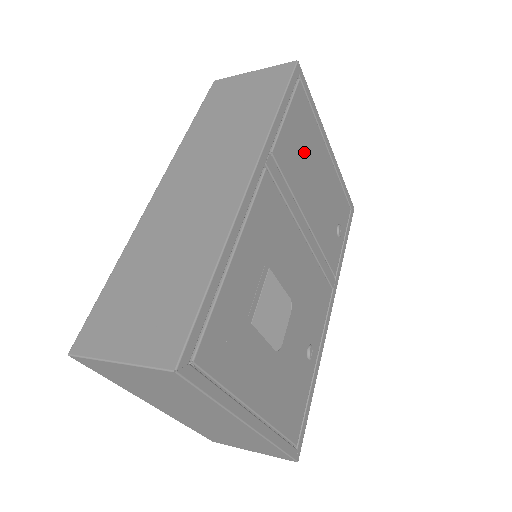
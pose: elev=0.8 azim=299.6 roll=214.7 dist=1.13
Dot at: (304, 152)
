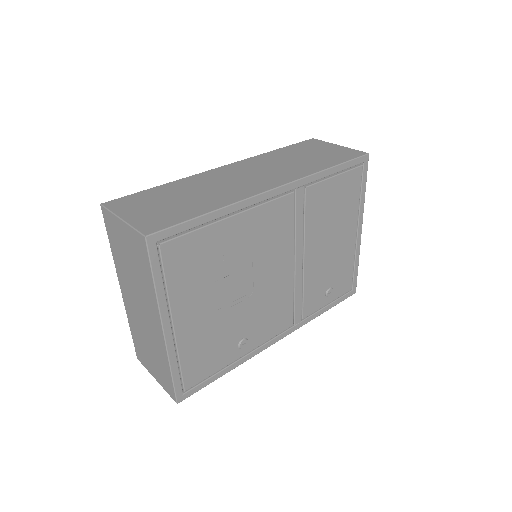
Dot at: (334, 211)
